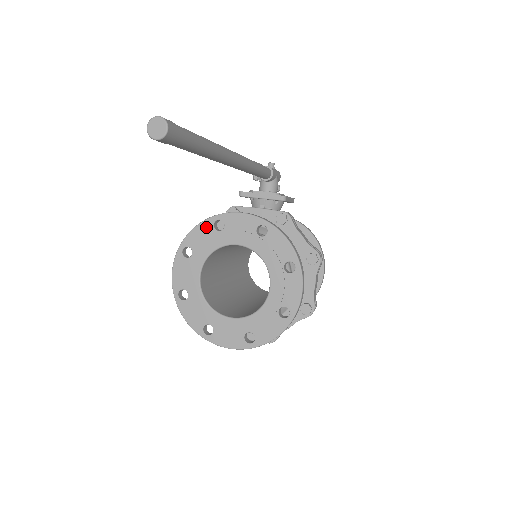
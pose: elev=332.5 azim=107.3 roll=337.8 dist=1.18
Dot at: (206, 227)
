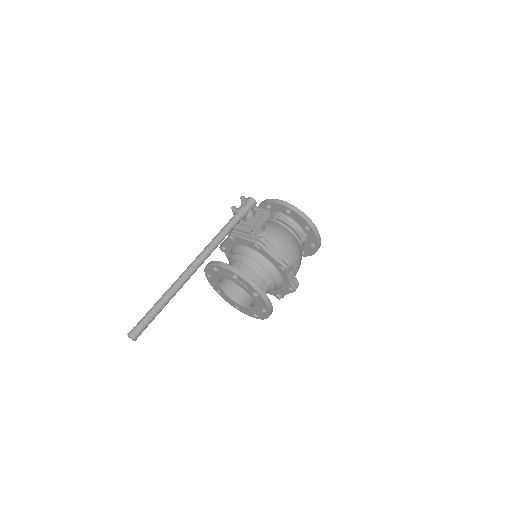
Dot at: (210, 268)
